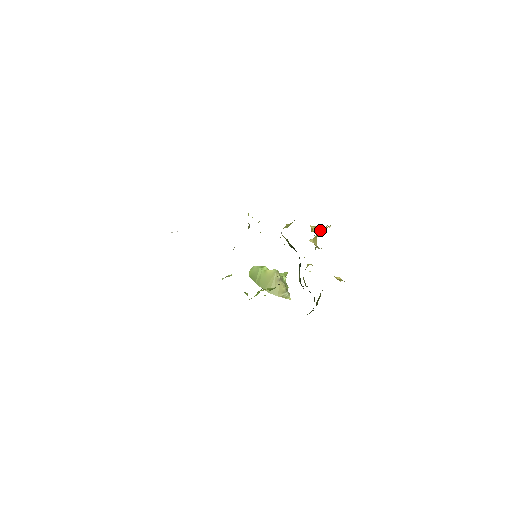
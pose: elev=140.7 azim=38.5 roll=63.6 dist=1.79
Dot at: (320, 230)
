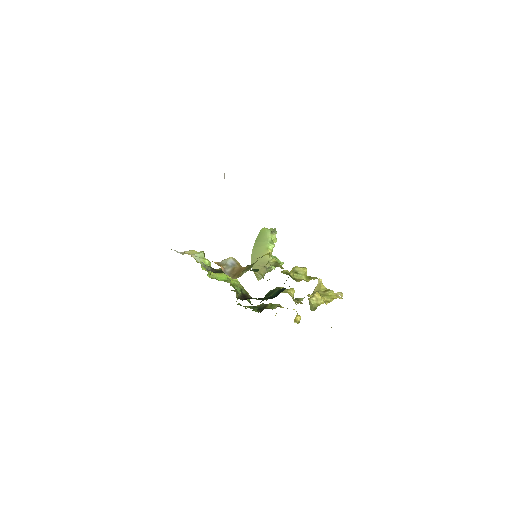
Dot at: (315, 305)
